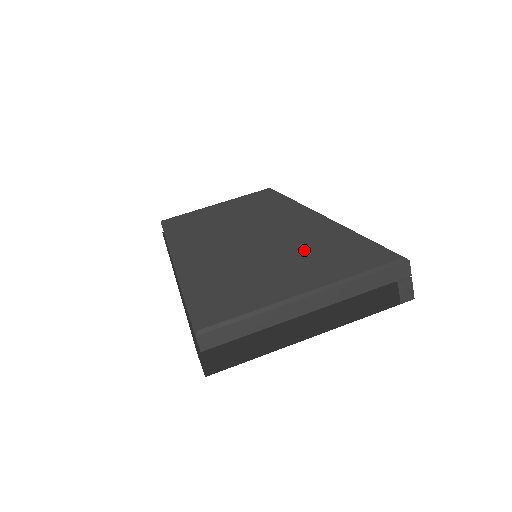
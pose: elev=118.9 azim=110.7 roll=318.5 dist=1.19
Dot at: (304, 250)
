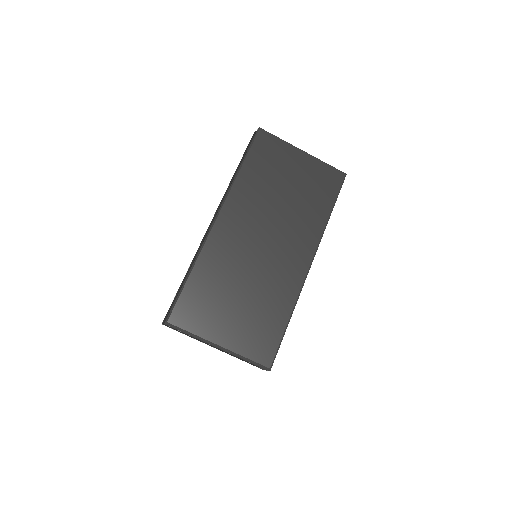
Dot at: (258, 306)
